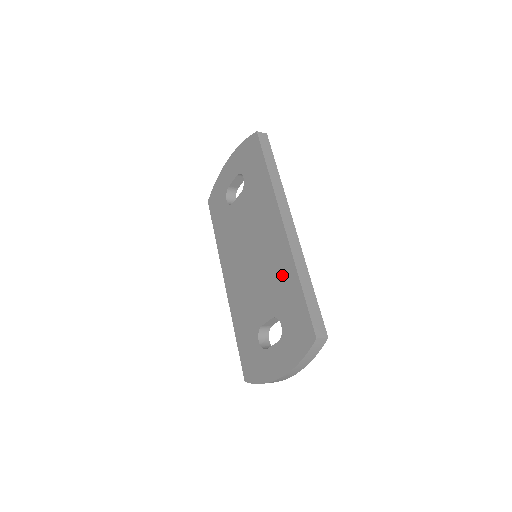
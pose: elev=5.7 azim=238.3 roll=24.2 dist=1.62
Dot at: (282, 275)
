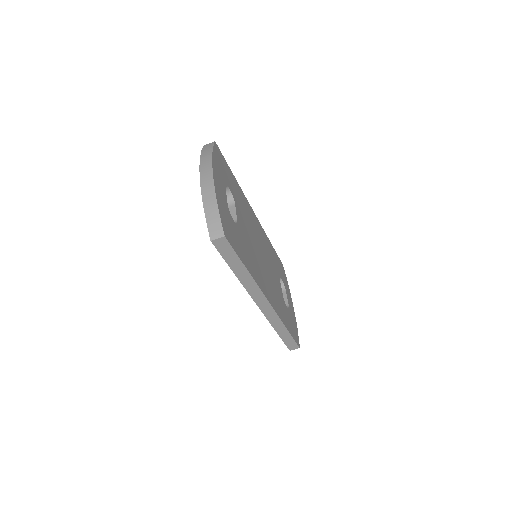
Dot at: occluded
